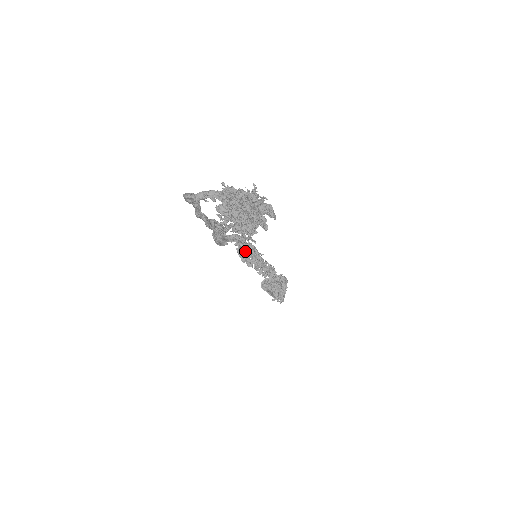
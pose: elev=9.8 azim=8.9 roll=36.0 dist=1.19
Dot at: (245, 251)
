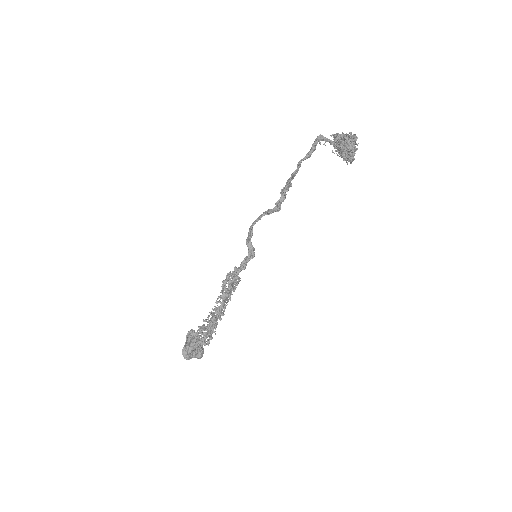
Dot at: occluded
